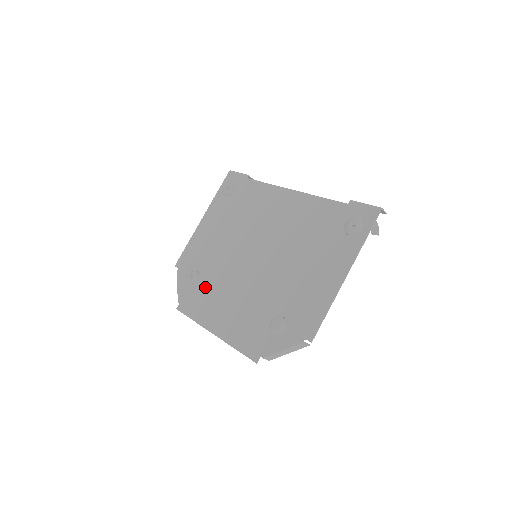
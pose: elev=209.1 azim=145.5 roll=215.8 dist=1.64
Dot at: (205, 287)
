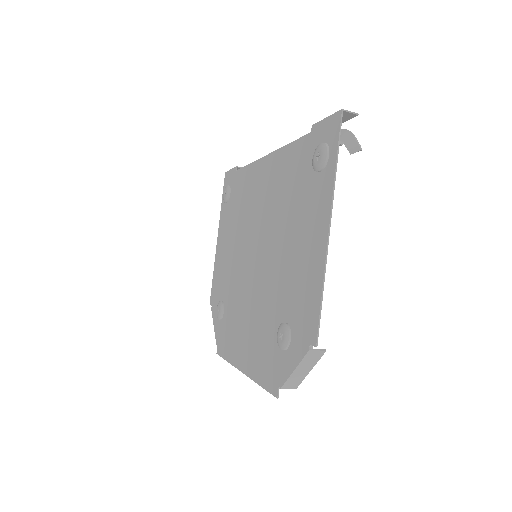
Dot at: (229, 317)
